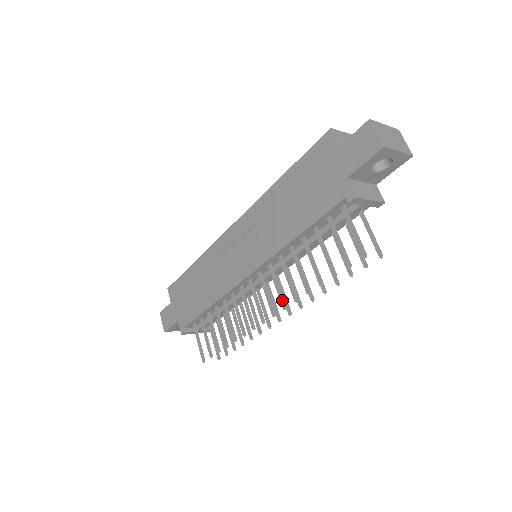
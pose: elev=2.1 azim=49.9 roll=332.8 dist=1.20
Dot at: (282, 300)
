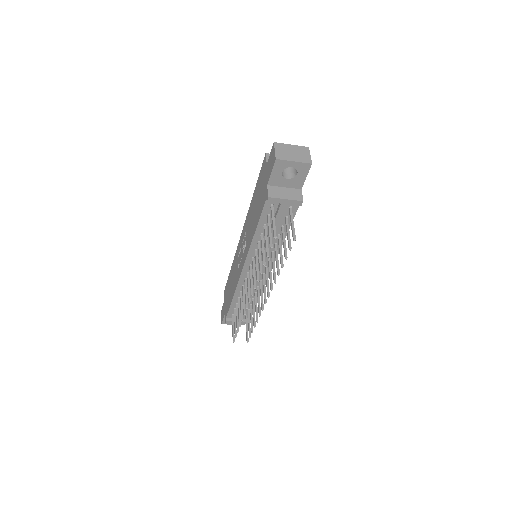
Dot at: (254, 282)
